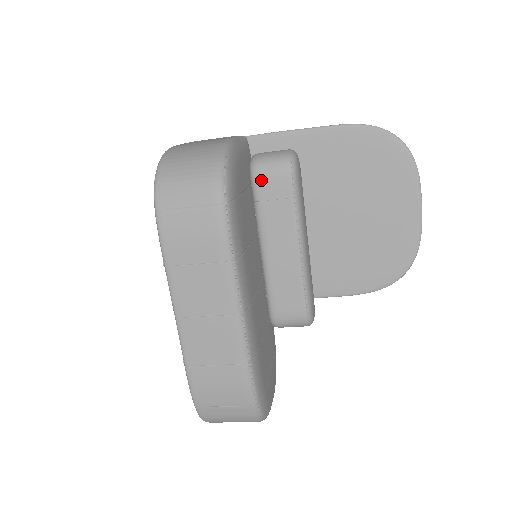
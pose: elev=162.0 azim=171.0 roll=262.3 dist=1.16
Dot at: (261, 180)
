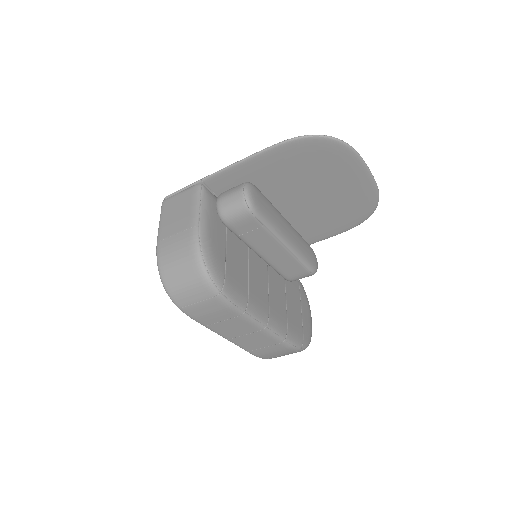
Dot at: (233, 225)
